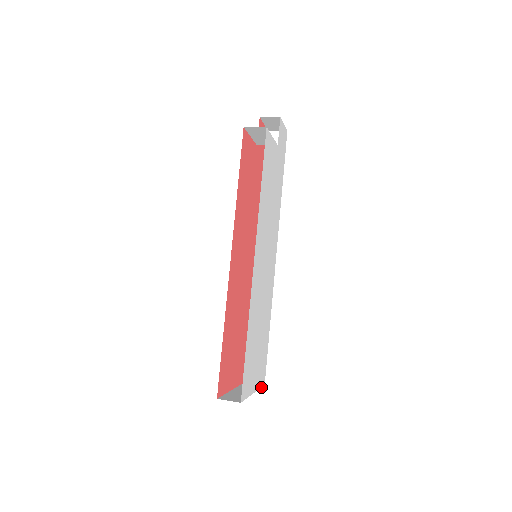
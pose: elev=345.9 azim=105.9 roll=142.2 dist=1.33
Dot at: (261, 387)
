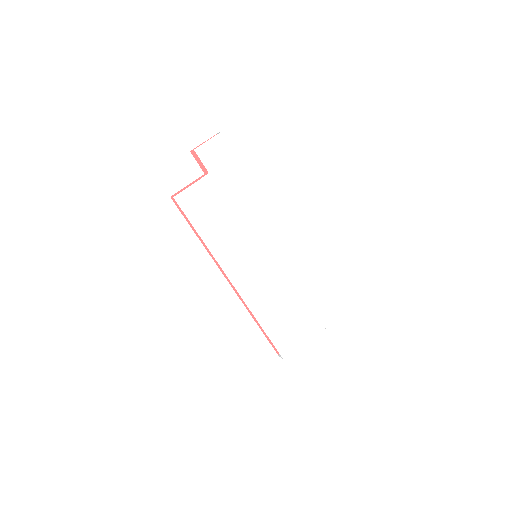
Dot at: occluded
